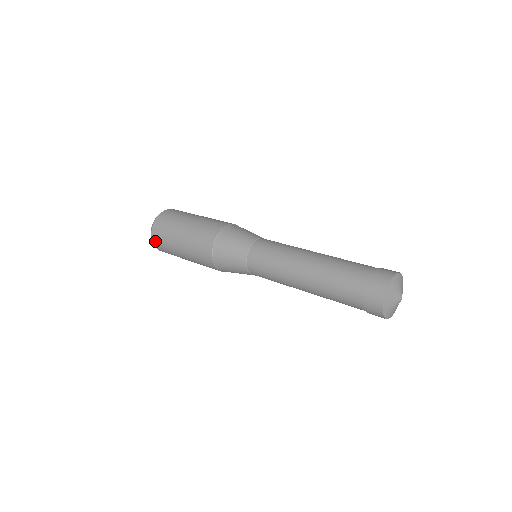
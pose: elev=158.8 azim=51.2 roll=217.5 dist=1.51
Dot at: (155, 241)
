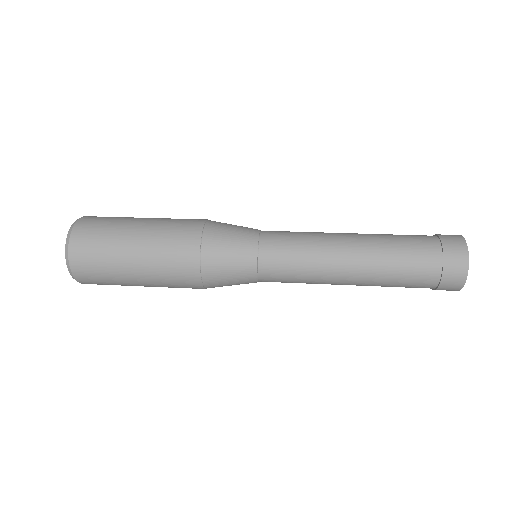
Dot at: (76, 243)
